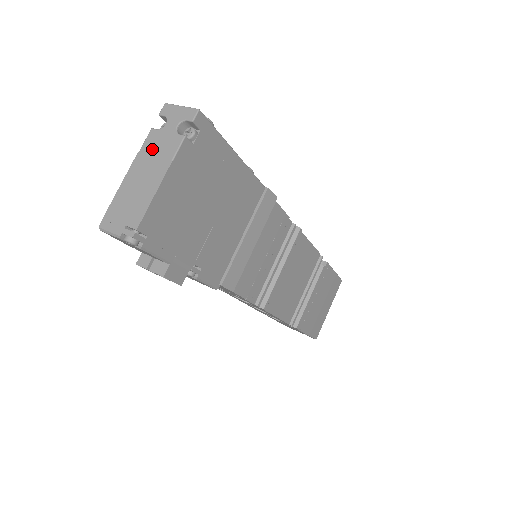
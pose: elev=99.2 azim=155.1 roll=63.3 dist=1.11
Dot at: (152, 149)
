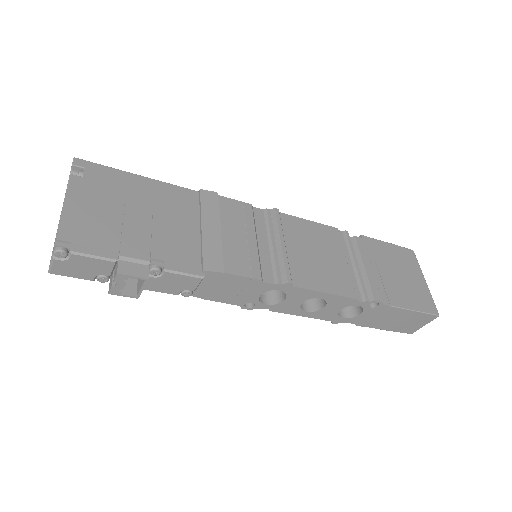
Dot at: occluded
